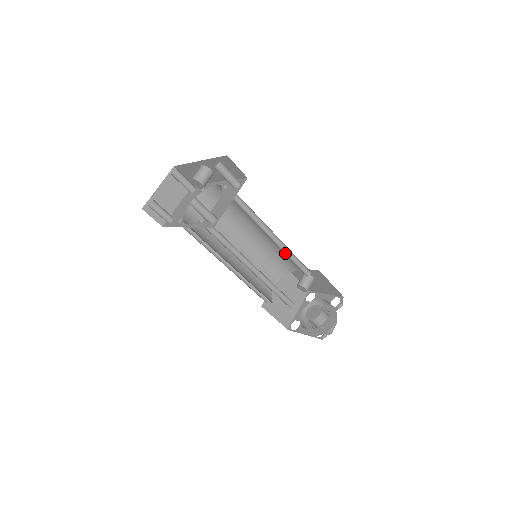
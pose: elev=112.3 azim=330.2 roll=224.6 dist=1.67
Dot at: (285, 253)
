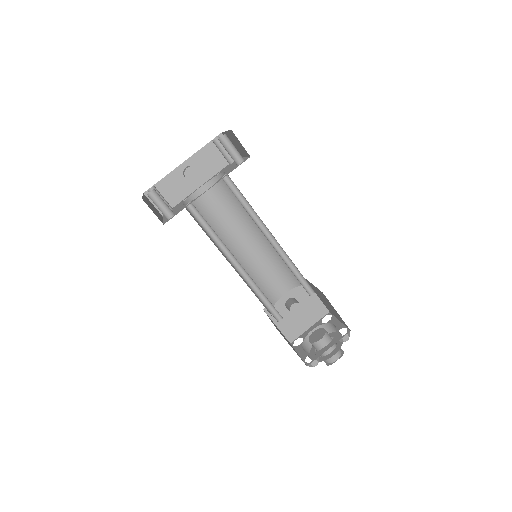
Dot at: (275, 255)
